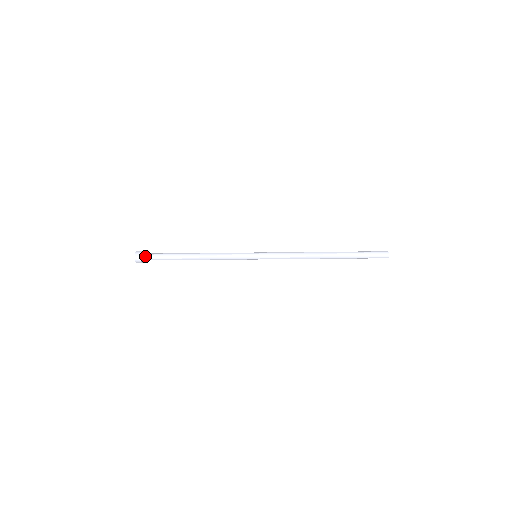
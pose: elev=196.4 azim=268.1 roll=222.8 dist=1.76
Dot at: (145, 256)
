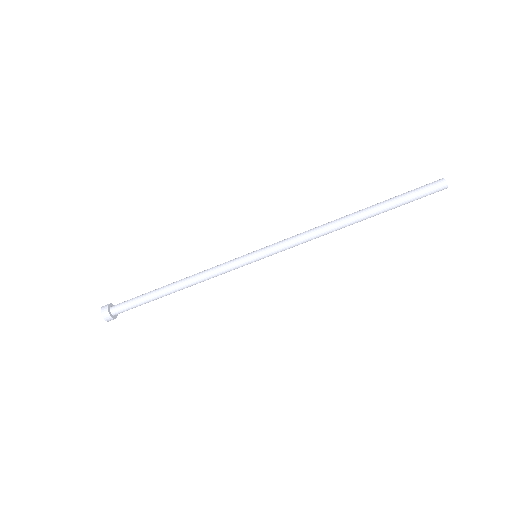
Dot at: (114, 309)
